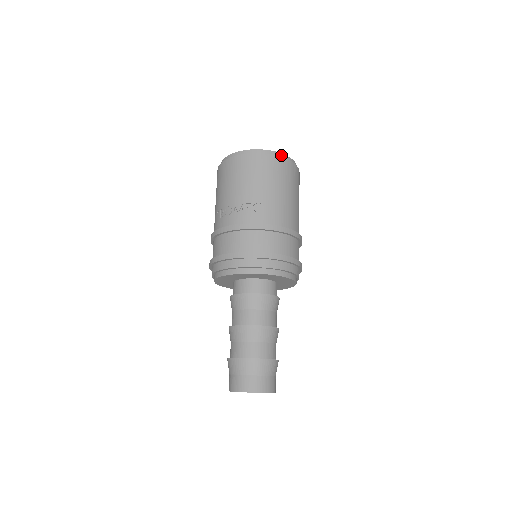
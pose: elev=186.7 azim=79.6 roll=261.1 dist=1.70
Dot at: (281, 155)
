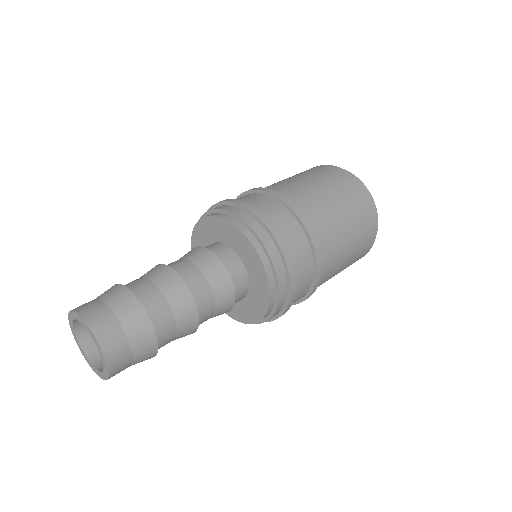
Dot at: occluded
